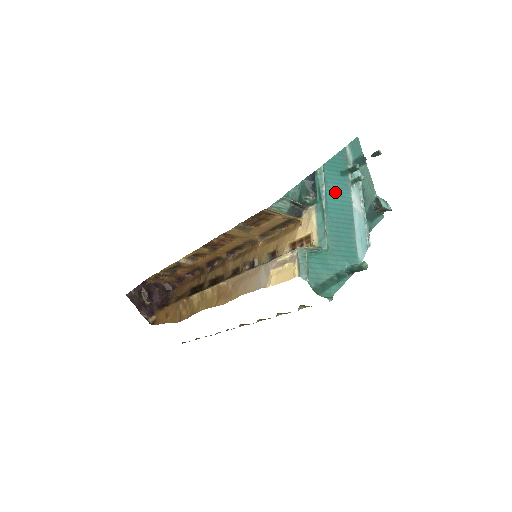
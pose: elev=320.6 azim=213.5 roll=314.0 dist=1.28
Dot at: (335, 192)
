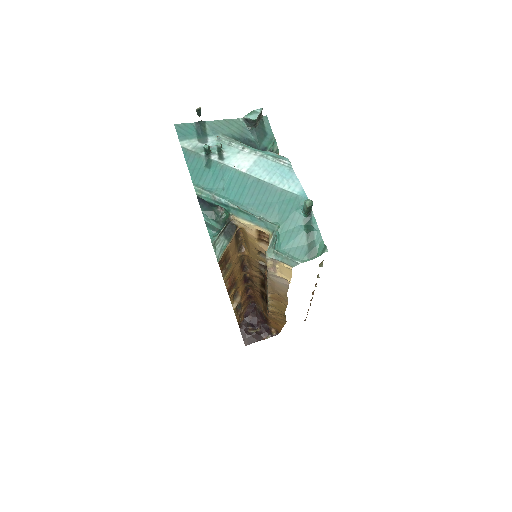
Dot at: (225, 185)
